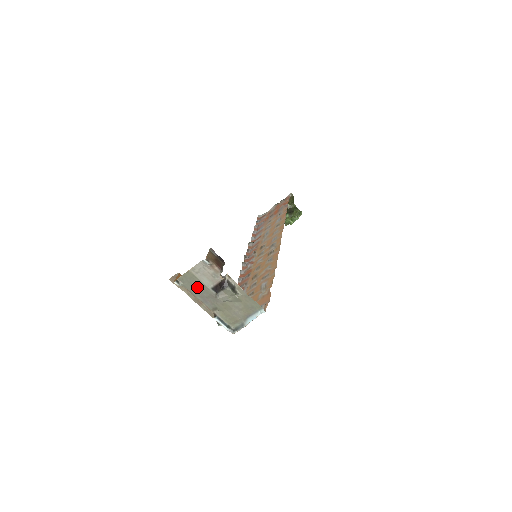
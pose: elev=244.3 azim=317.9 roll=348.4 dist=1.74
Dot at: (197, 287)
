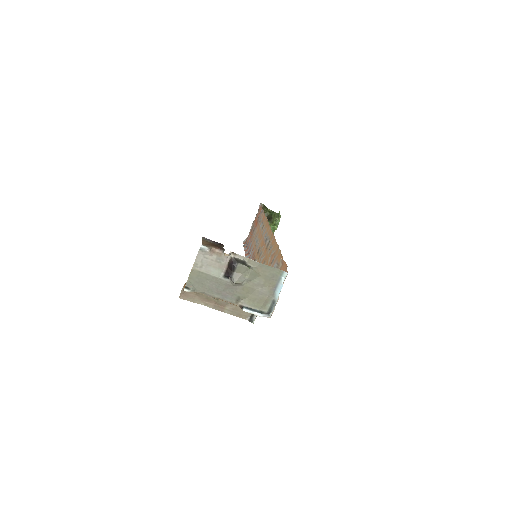
Dot at: (209, 284)
